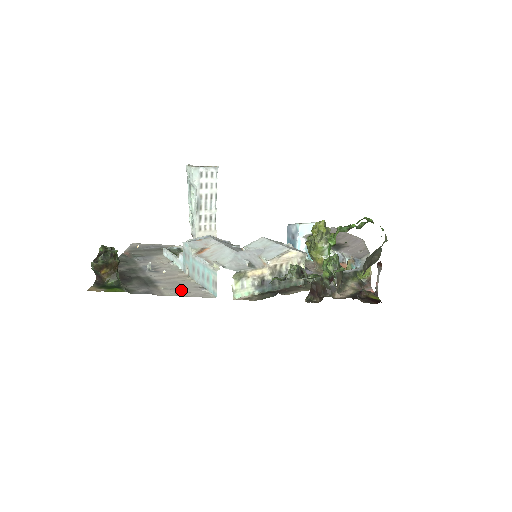
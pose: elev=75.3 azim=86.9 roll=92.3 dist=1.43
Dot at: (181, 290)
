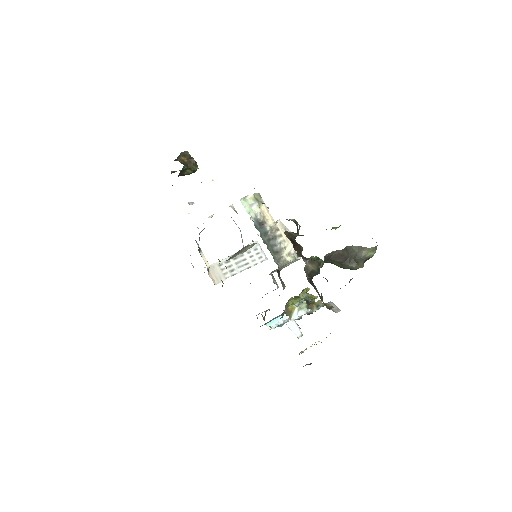
Dot at: occluded
